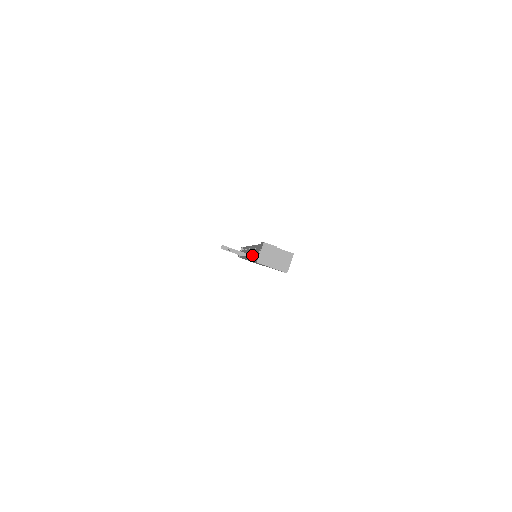
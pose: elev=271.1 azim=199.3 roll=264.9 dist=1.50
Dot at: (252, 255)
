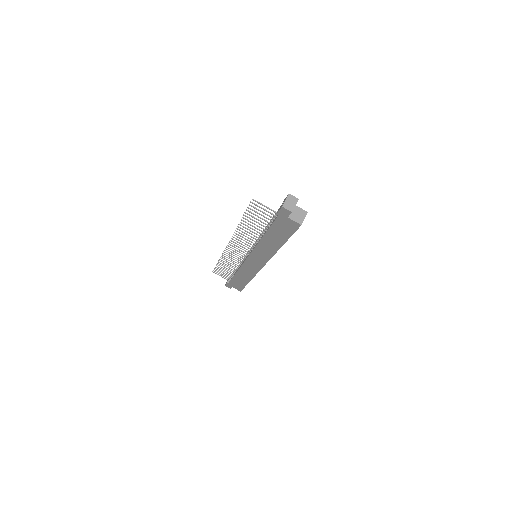
Dot at: (262, 235)
